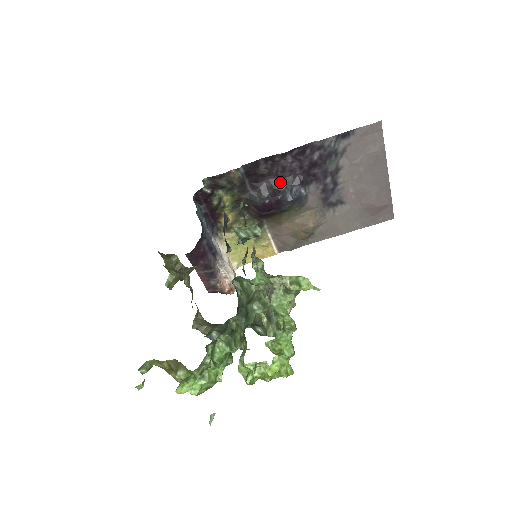
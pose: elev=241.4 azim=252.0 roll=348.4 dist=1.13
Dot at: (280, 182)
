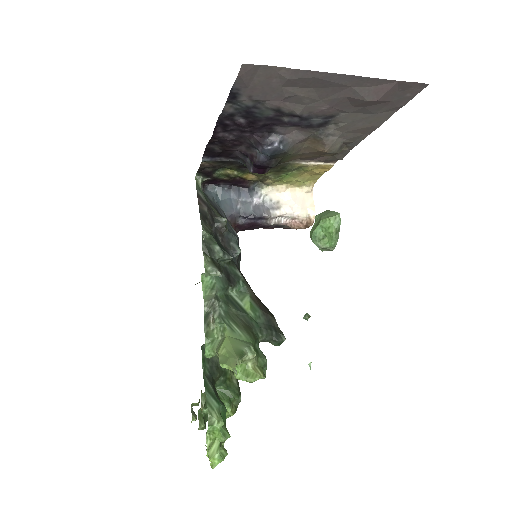
Dot at: (245, 147)
